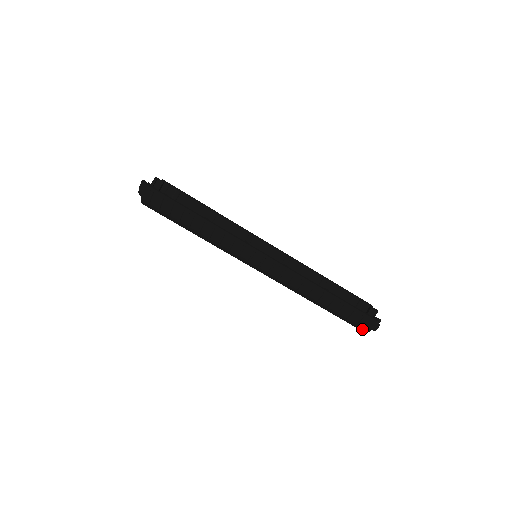
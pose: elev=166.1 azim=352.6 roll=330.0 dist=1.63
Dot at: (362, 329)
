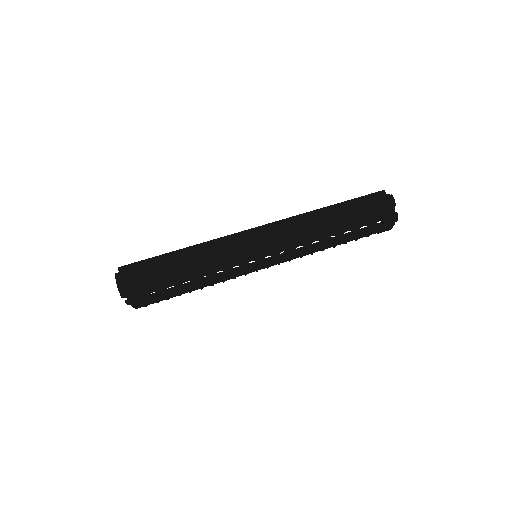
Dot at: (386, 209)
